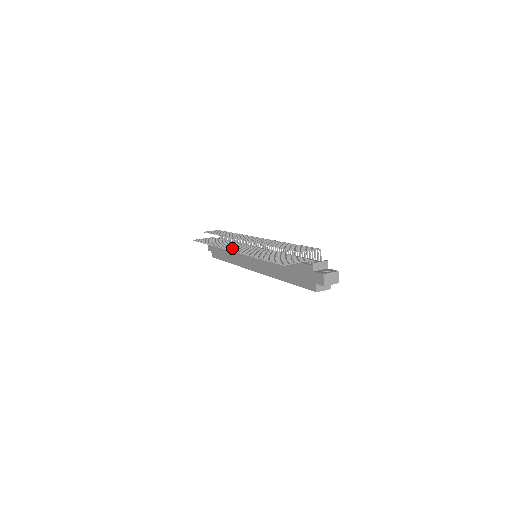
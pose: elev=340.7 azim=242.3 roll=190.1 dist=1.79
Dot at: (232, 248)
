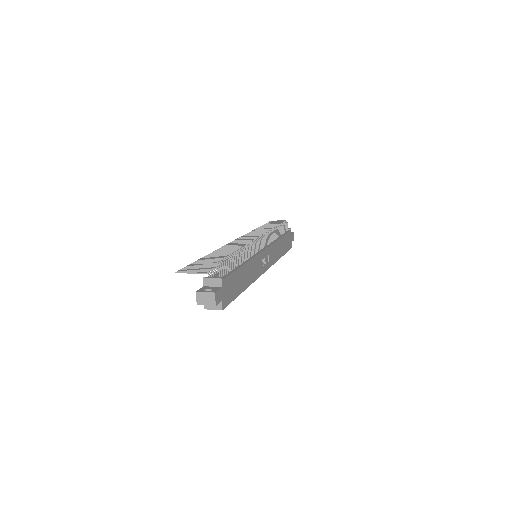
Dot at: occluded
